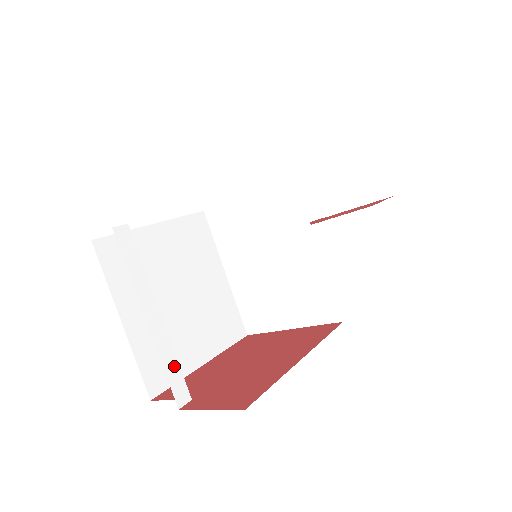
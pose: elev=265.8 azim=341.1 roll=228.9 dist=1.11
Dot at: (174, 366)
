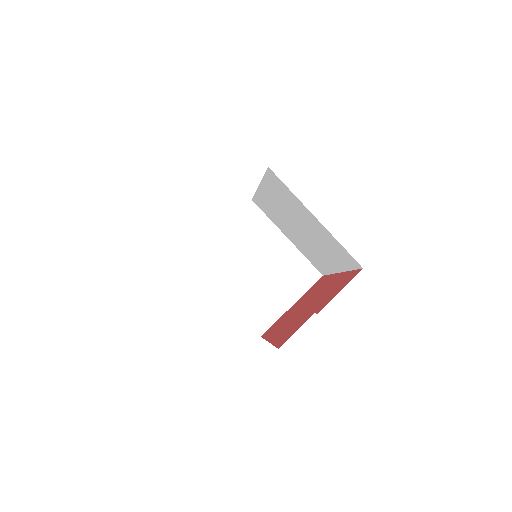
Dot at: occluded
